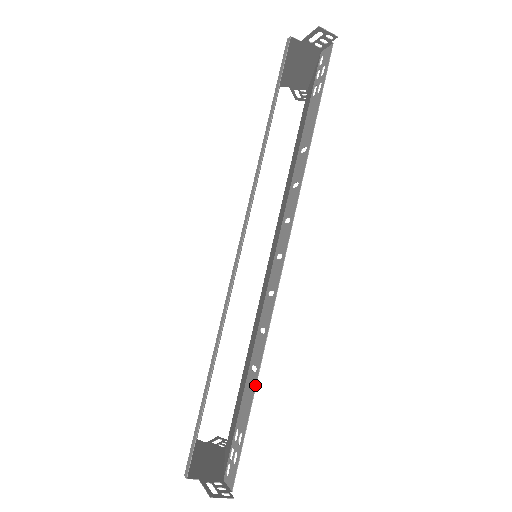
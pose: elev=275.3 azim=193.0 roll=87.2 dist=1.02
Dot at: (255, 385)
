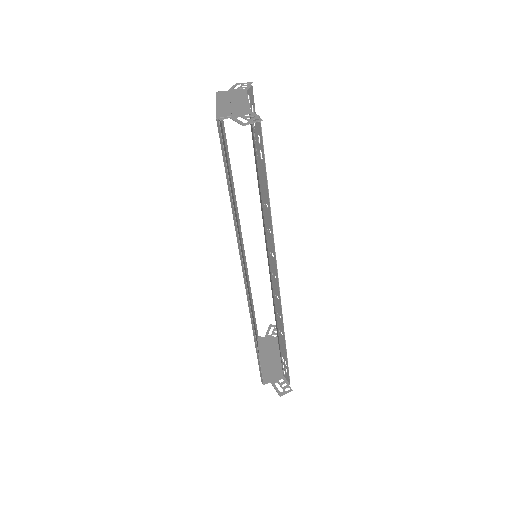
Dot at: (285, 343)
